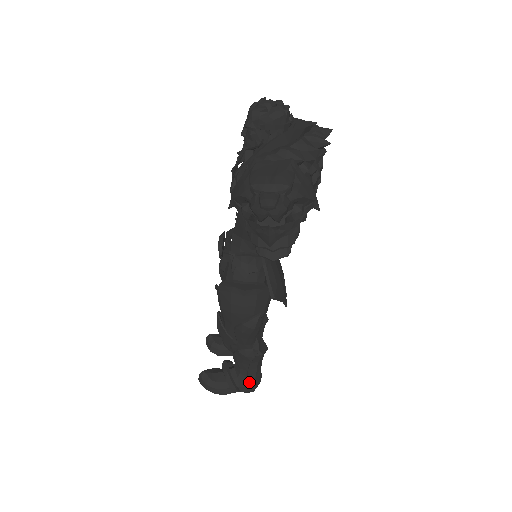
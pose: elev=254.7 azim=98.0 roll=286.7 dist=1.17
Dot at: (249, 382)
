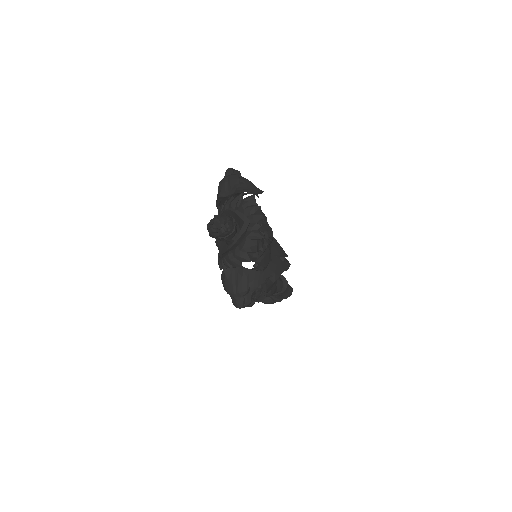
Dot at: (285, 296)
